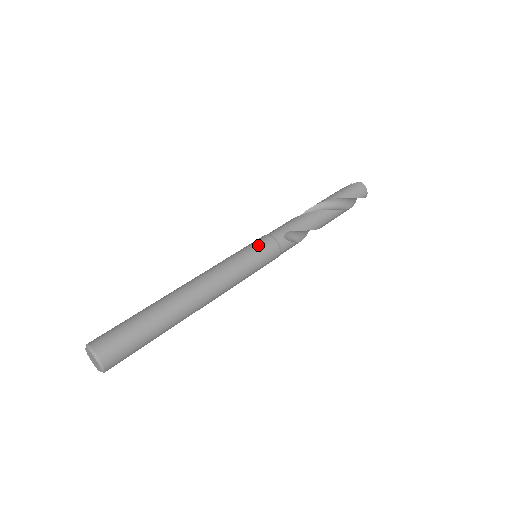
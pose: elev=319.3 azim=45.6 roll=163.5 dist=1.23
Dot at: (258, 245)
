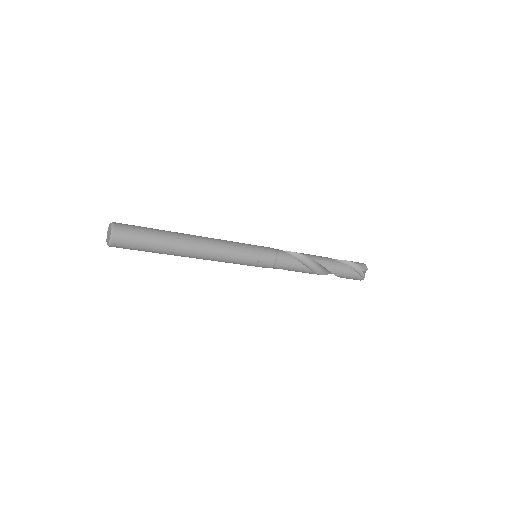
Dot at: occluded
